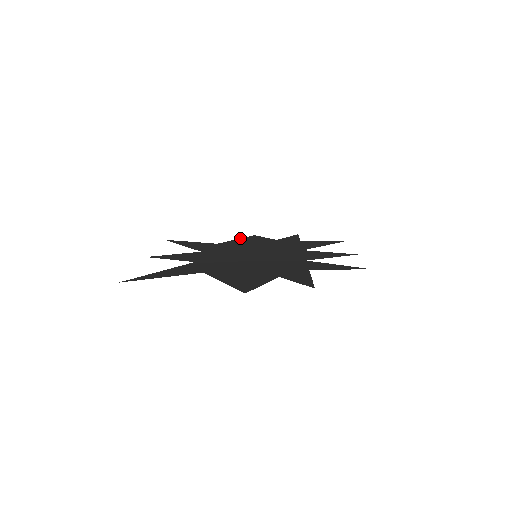
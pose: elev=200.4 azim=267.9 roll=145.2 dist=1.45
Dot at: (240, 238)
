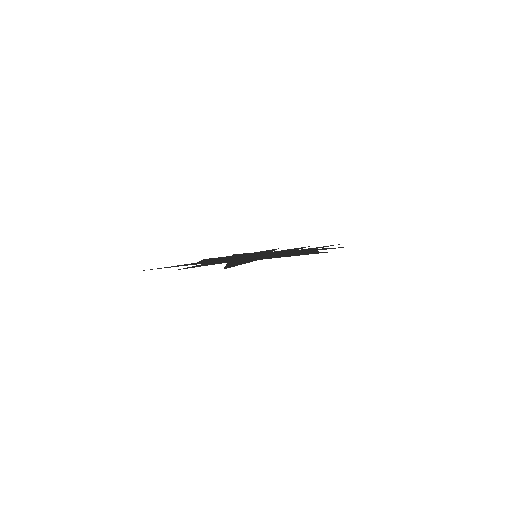
Dot at: (201, 260)
